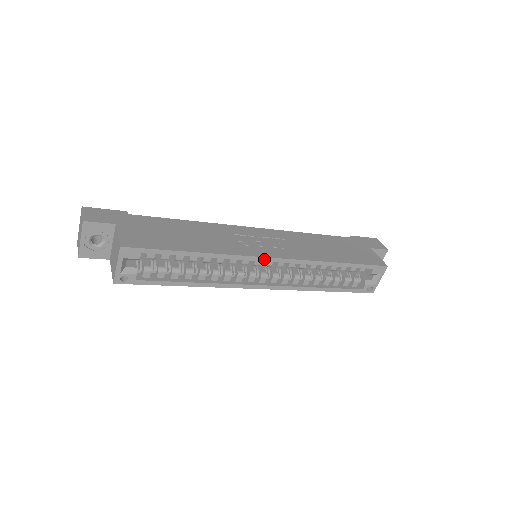
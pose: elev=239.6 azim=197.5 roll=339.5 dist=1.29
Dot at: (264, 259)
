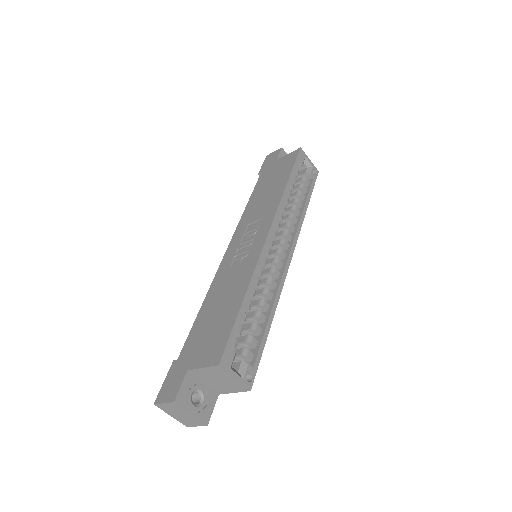
Dot at: (267, 242)
